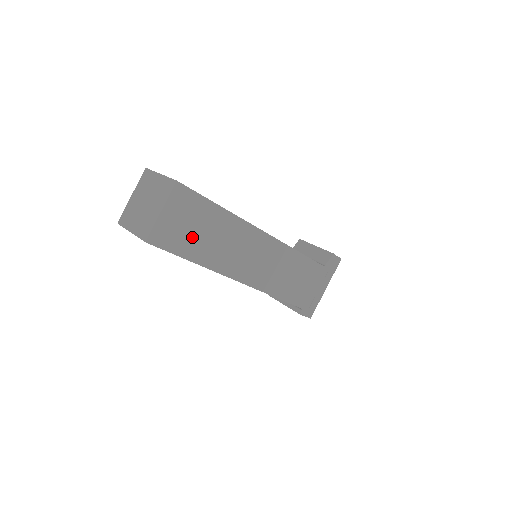
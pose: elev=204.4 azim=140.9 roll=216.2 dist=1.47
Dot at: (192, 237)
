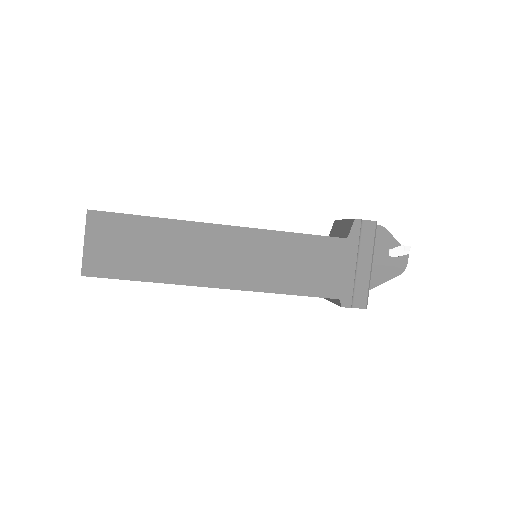
Dot at: (131, 257)
